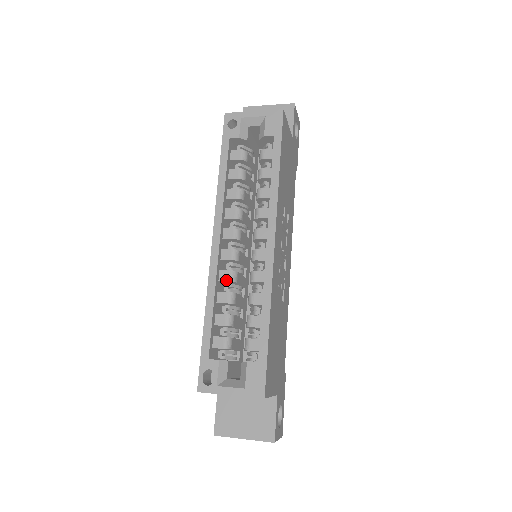
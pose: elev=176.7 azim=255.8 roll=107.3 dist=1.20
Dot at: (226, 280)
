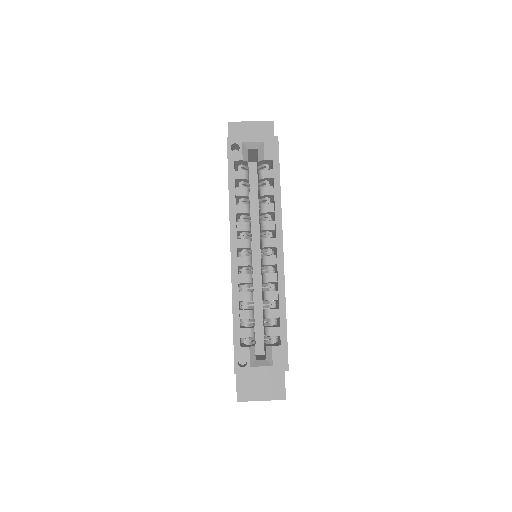
Dot at: (245, 282)
